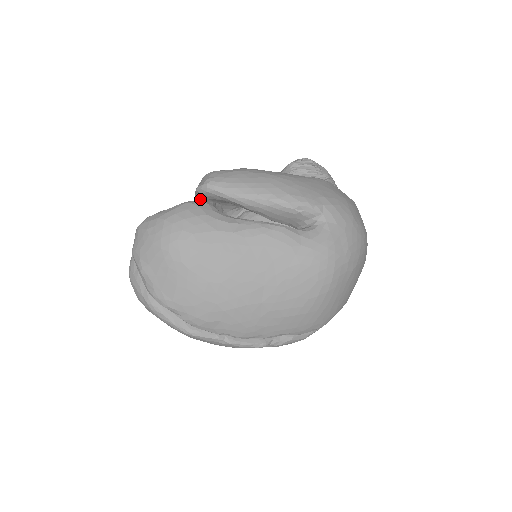
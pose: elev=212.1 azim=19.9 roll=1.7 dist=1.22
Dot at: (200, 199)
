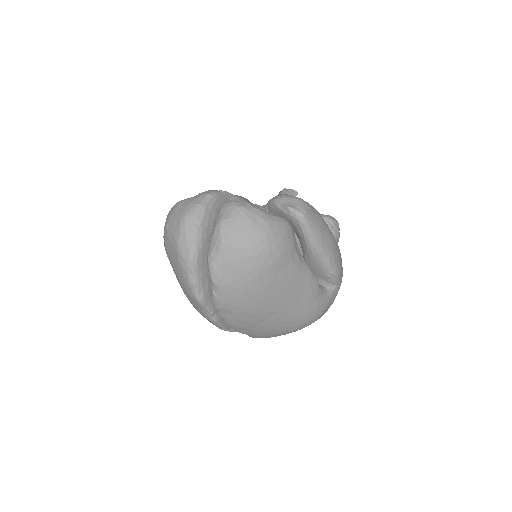
Dot at: occluded
